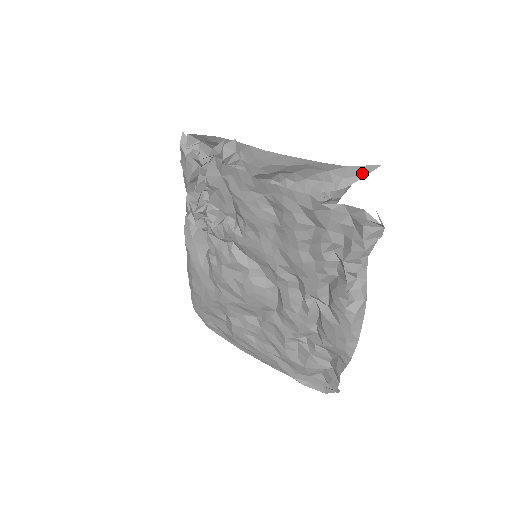
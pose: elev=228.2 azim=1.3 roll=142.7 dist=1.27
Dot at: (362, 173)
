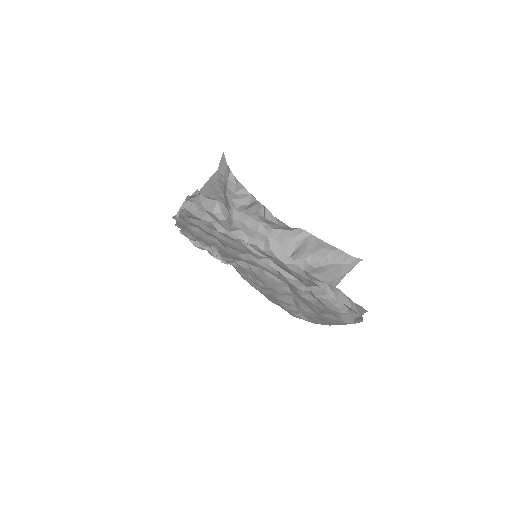
Dot at: (225, 165)
